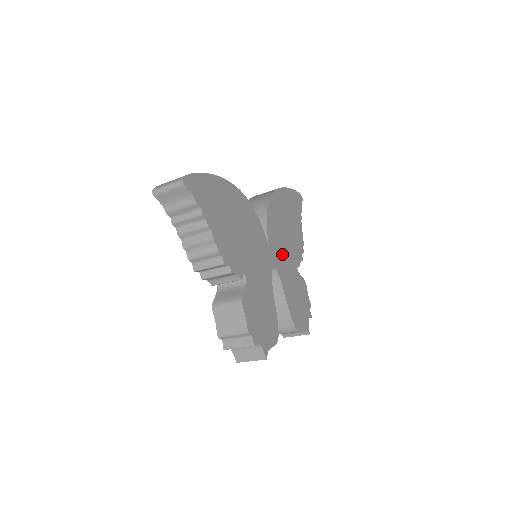
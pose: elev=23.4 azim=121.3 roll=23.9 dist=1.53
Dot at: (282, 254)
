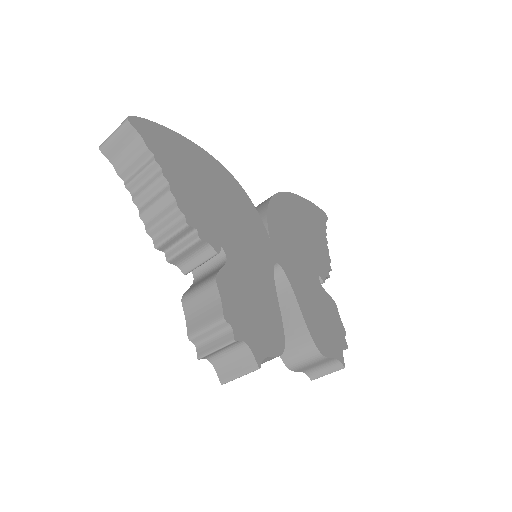
Dot at: (293, 256)
